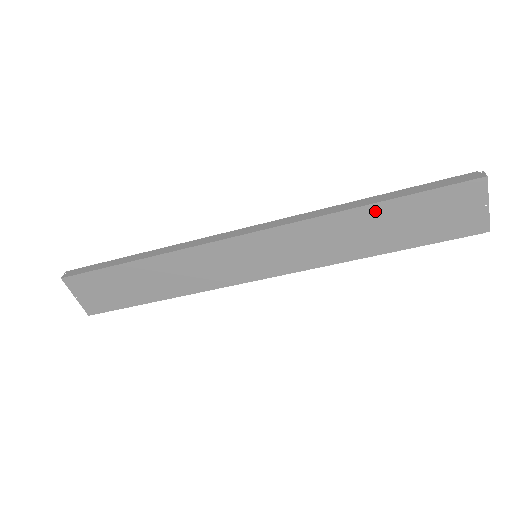
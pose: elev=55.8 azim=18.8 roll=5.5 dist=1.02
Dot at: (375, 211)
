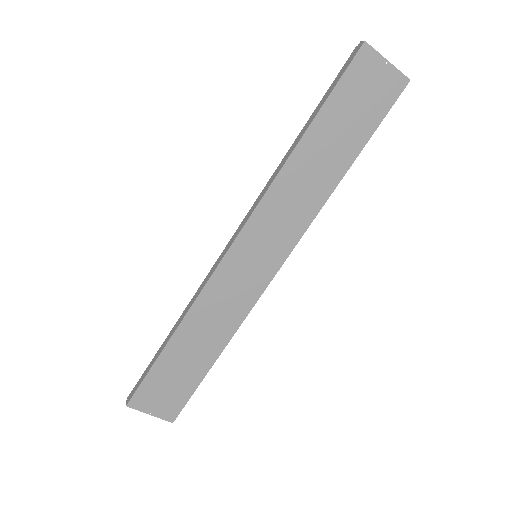
Dot at: (310, 140)
